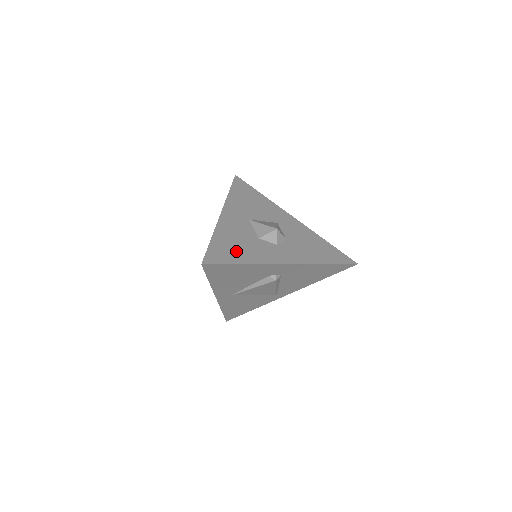
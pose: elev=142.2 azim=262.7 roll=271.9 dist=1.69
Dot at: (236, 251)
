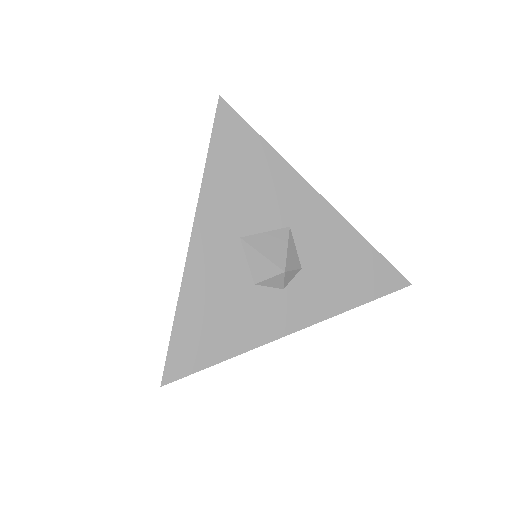
Dot at: (215, 333)
